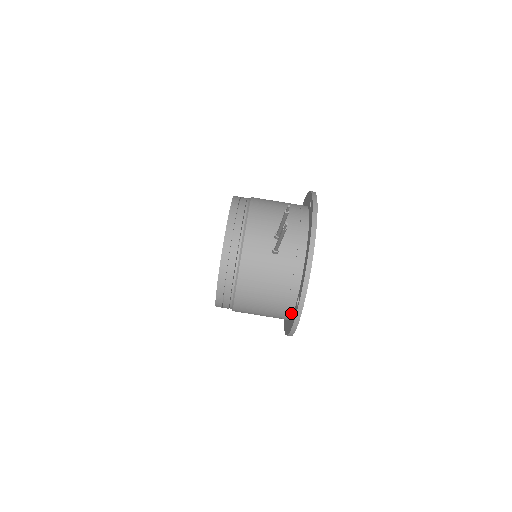
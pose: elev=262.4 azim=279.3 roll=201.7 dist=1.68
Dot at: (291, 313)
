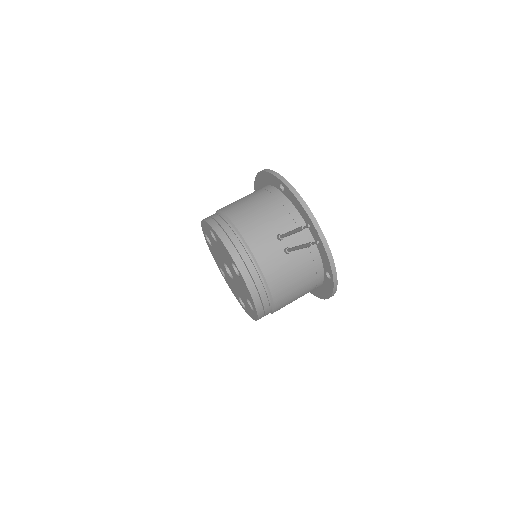
Dot at: (321, 284)
